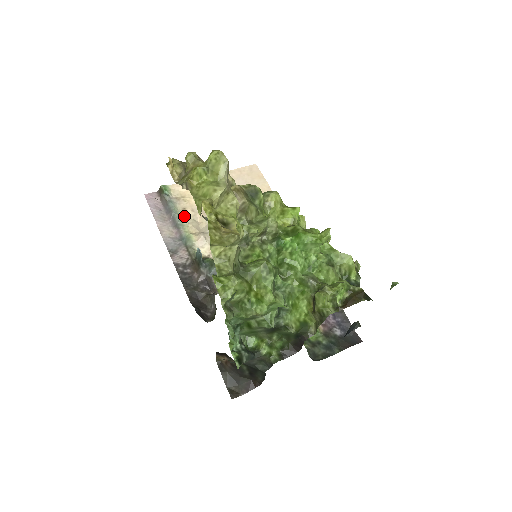
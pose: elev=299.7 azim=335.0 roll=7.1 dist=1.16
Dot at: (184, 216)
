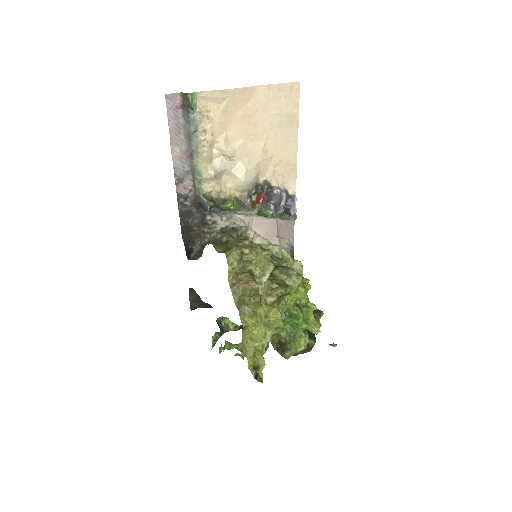
Dot at: (202, 140)
